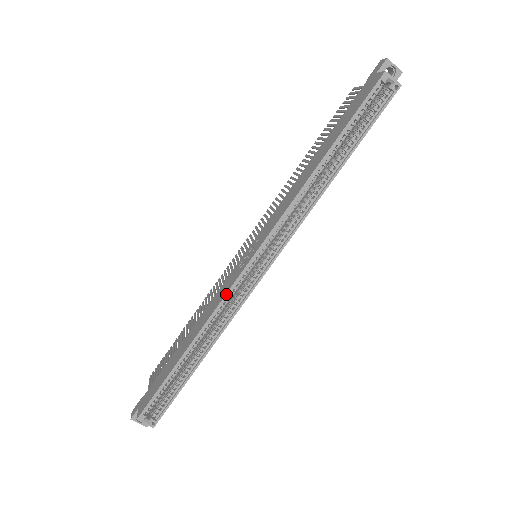
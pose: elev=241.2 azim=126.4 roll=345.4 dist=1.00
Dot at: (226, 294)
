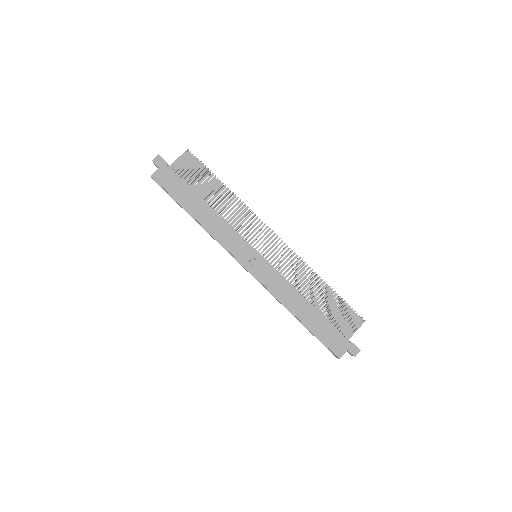
Dot at: (225, 248)
